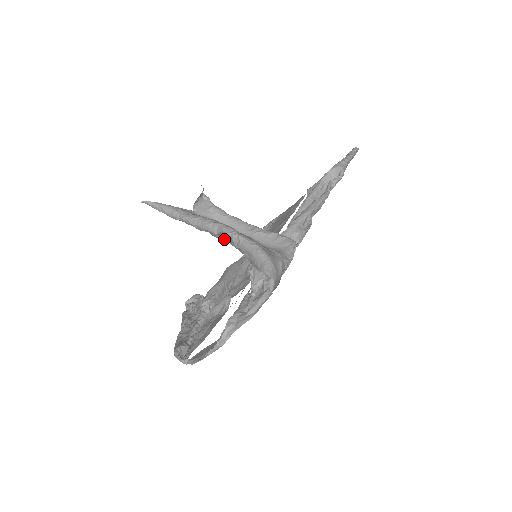
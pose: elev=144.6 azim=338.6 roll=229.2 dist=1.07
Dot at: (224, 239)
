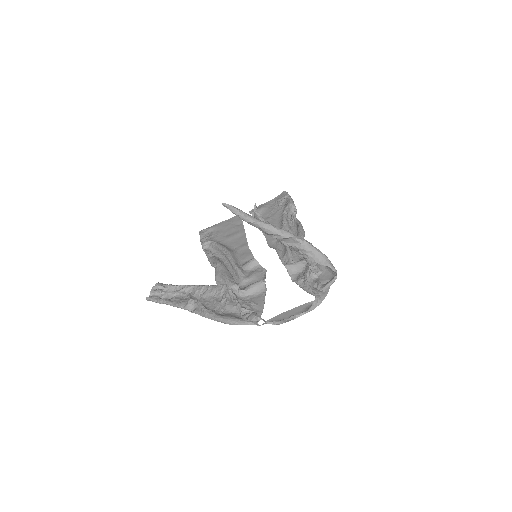
Dot at: (283, 242)
